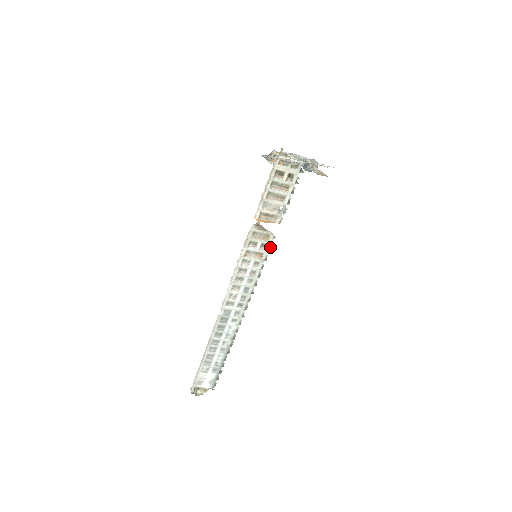
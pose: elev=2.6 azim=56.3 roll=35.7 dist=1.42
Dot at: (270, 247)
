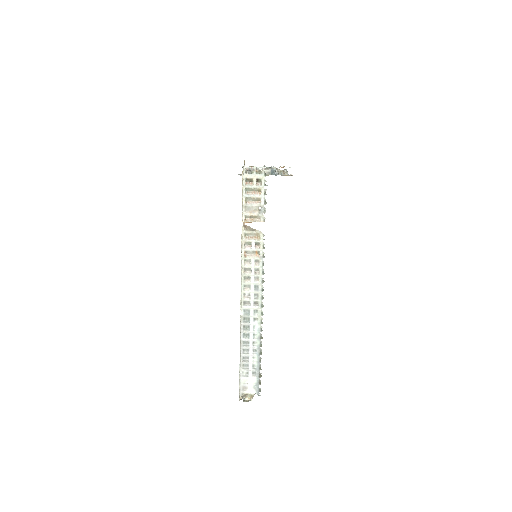
Dot at: occluded
